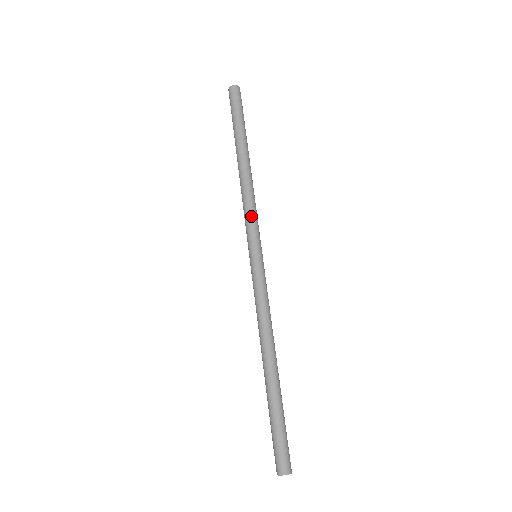
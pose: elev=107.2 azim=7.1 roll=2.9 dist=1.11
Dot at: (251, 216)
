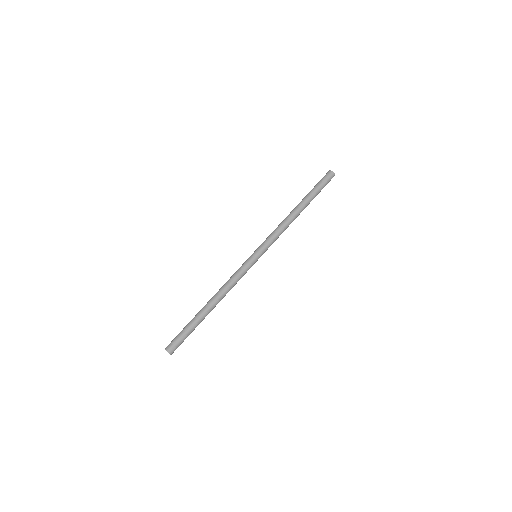
Dot at: (270, 235)
